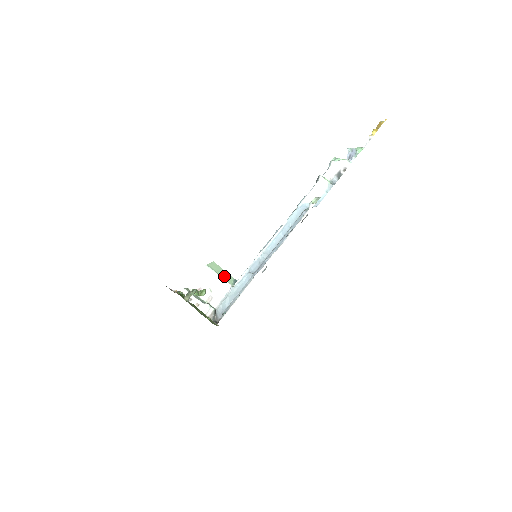
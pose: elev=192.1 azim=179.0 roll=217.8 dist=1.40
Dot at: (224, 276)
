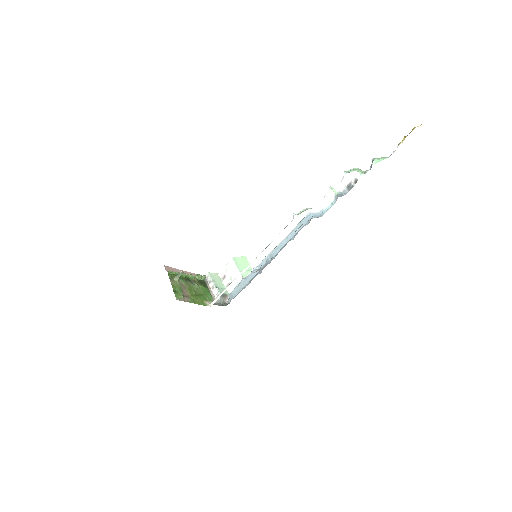
Dot at: (243, 269)
